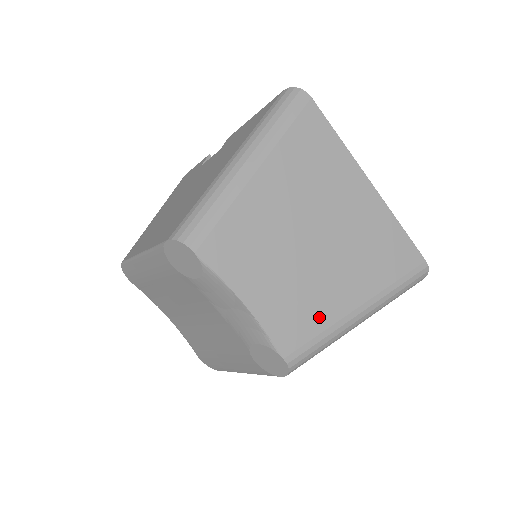
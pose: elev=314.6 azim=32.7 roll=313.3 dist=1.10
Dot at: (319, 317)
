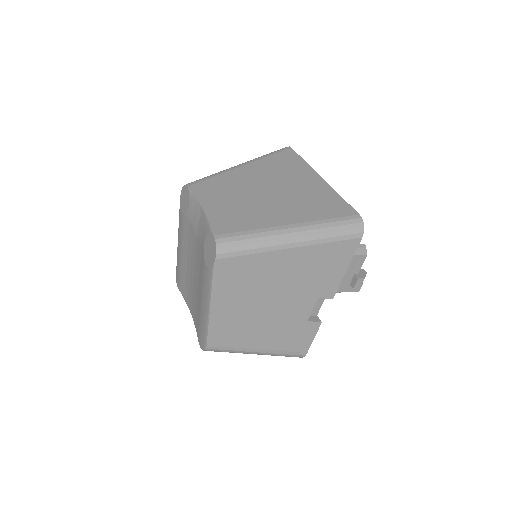
Dot at: (252, 223)
